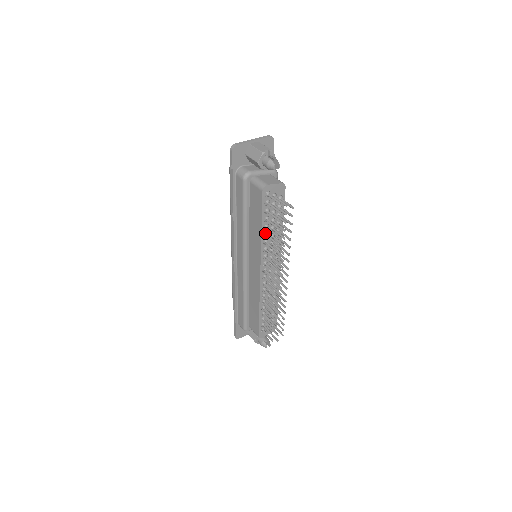
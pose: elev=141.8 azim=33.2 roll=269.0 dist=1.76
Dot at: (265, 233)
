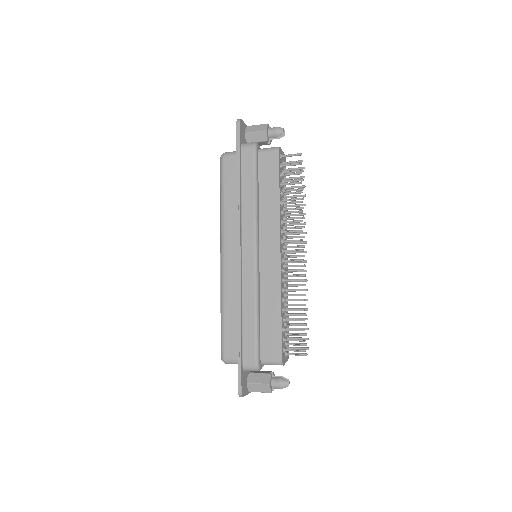
Dot at: (281, 201)
